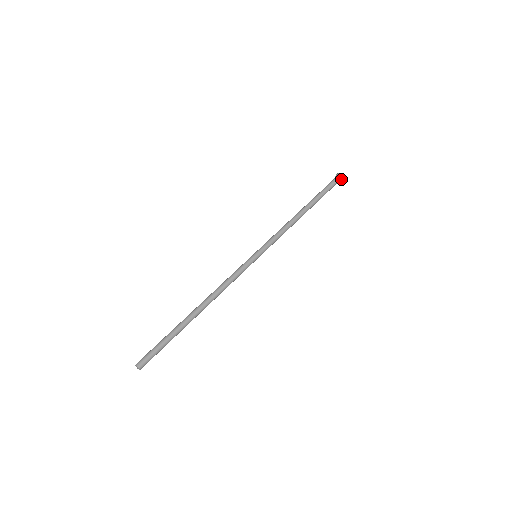
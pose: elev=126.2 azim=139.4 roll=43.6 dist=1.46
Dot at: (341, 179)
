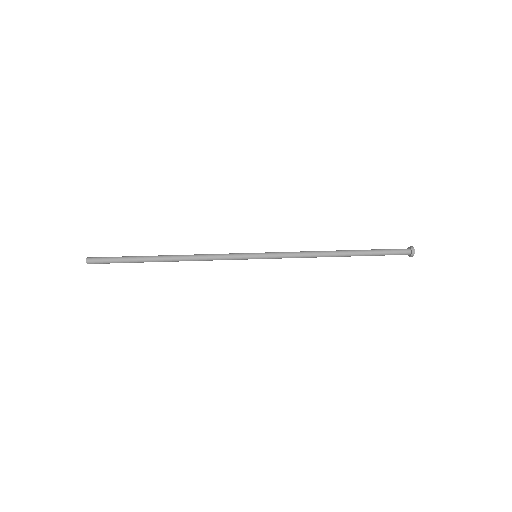
Dot at: (411, 252)
